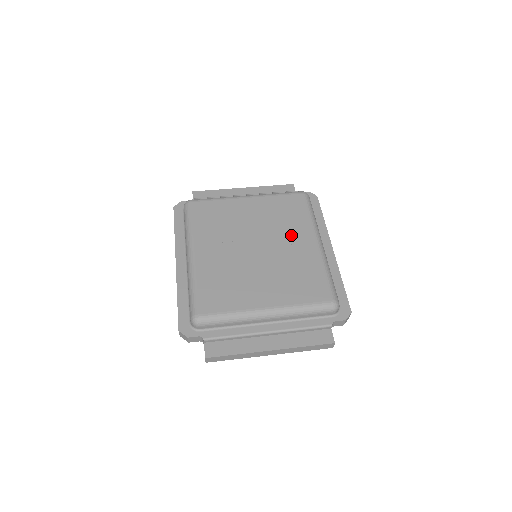
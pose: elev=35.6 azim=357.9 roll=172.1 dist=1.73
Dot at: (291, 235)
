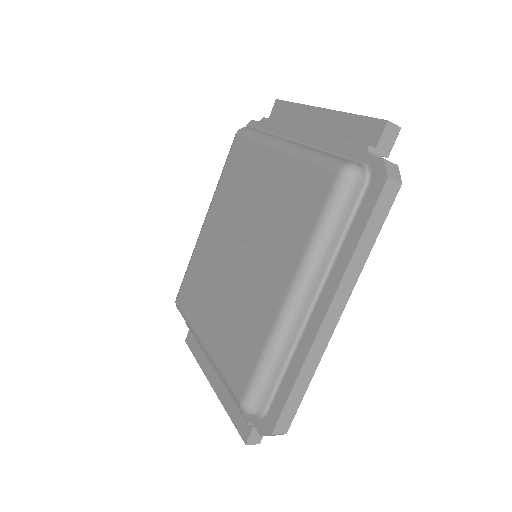
Dot at: (272, 257)
